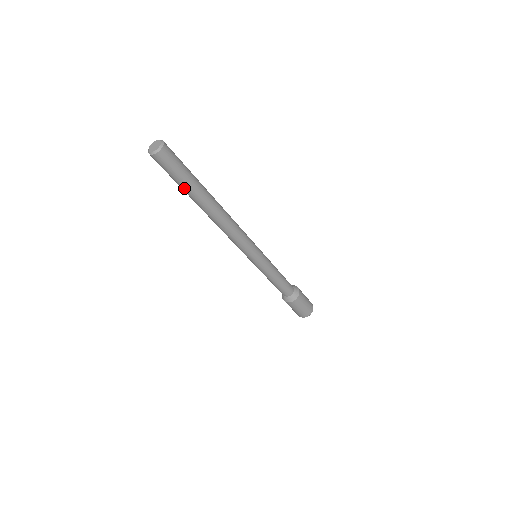
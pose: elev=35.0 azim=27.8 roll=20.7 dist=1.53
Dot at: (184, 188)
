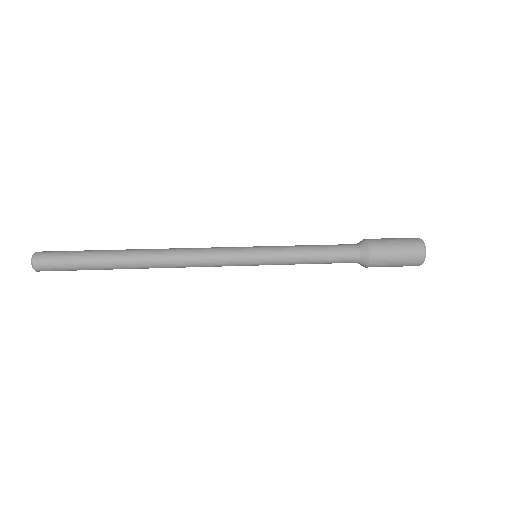
Dot at: (94, 269)
